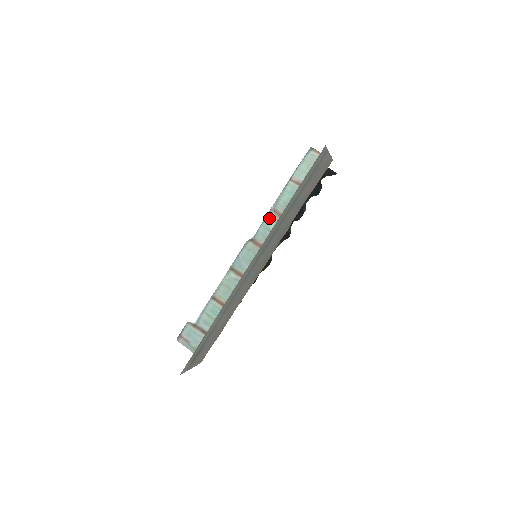
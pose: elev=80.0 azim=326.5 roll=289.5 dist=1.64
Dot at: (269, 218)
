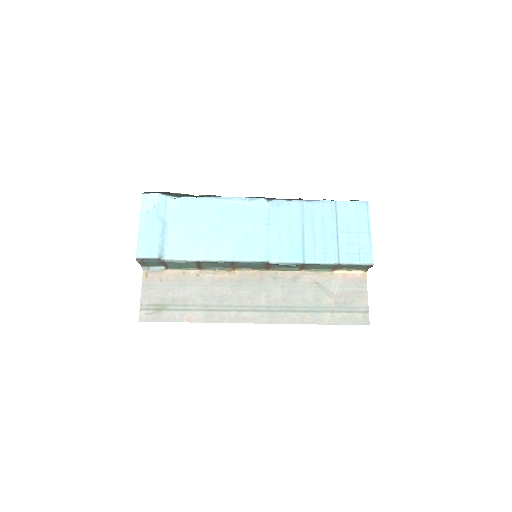
Dot at: occluded
